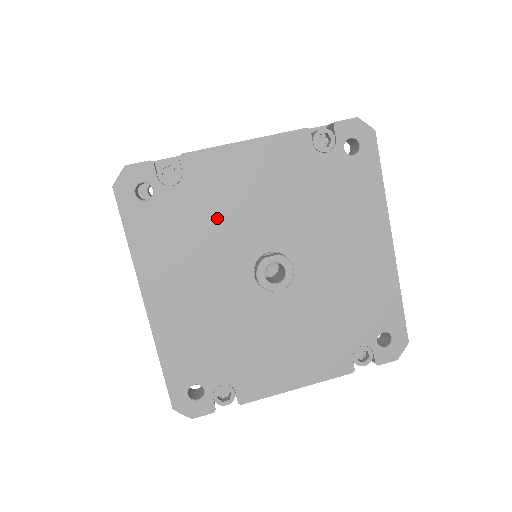
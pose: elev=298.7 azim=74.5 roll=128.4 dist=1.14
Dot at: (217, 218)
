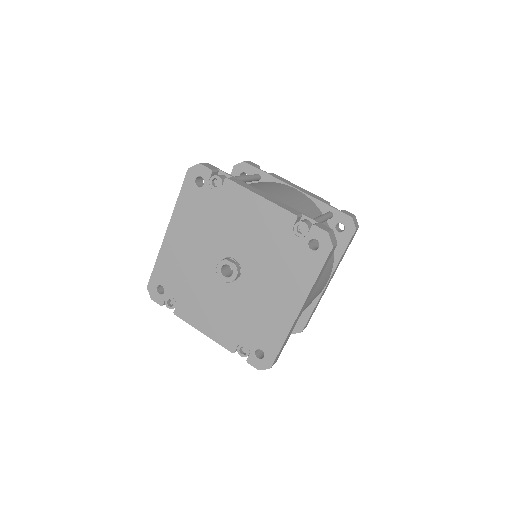
Dot at: (222, 222)
